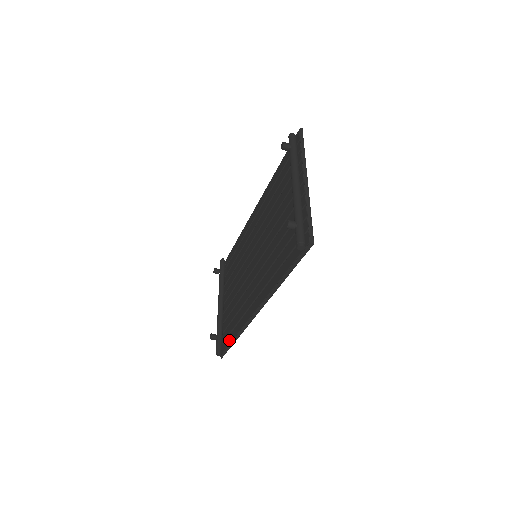
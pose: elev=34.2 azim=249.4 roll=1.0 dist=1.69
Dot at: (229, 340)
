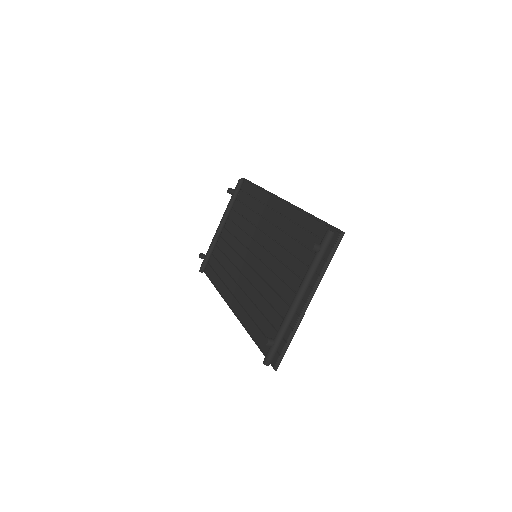
Dot at: (211, 276)
